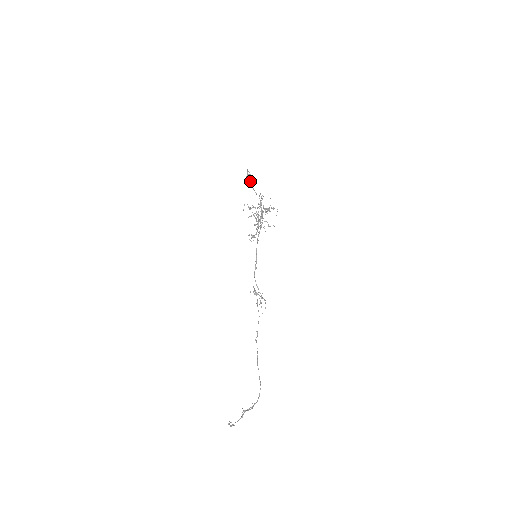
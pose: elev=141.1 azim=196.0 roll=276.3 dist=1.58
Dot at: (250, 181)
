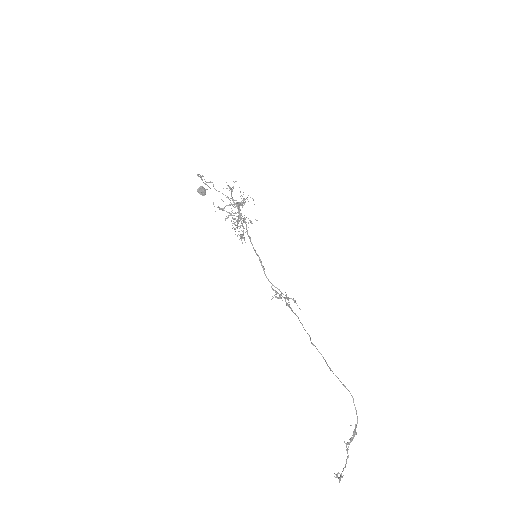
Dot at: (204, 194)
